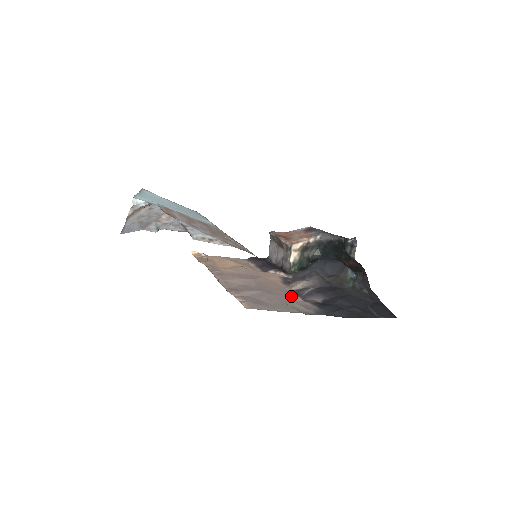
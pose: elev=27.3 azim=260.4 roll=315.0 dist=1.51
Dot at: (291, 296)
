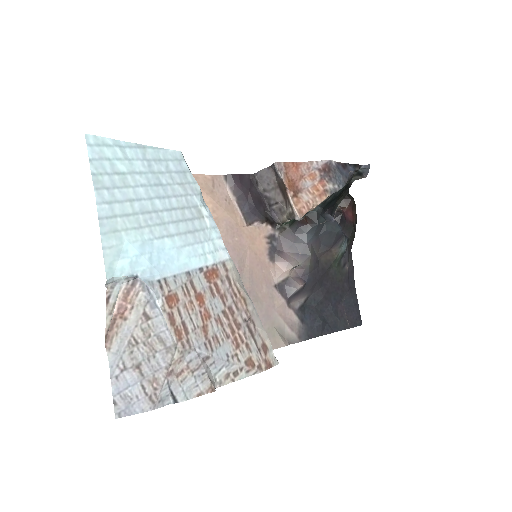
Dot at: (277, 299)
